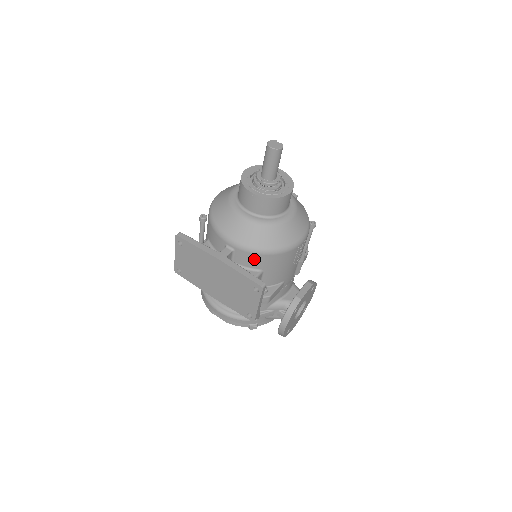
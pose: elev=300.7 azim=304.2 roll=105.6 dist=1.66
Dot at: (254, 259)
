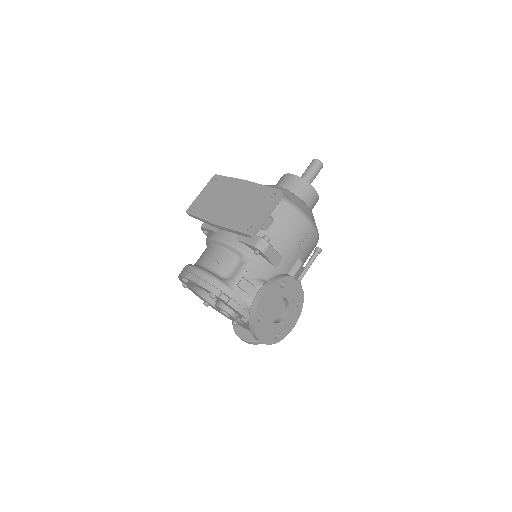
Dot at: occluded
